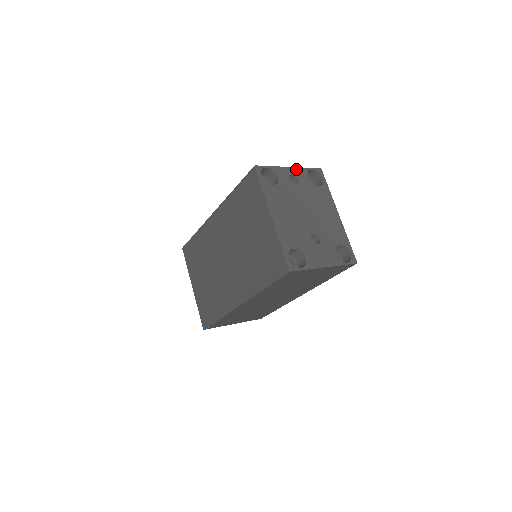
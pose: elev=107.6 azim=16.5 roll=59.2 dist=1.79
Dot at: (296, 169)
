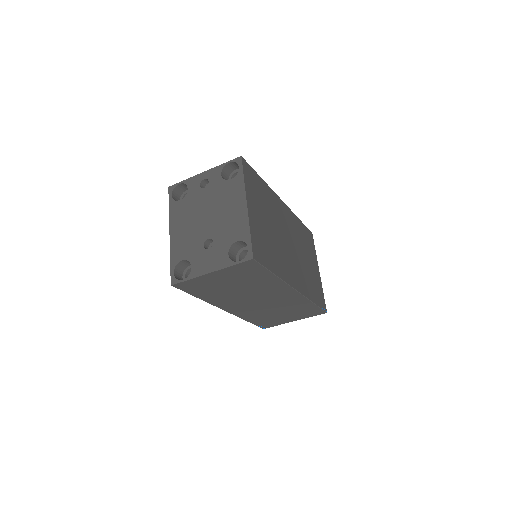
Dot at: (210, 171)
